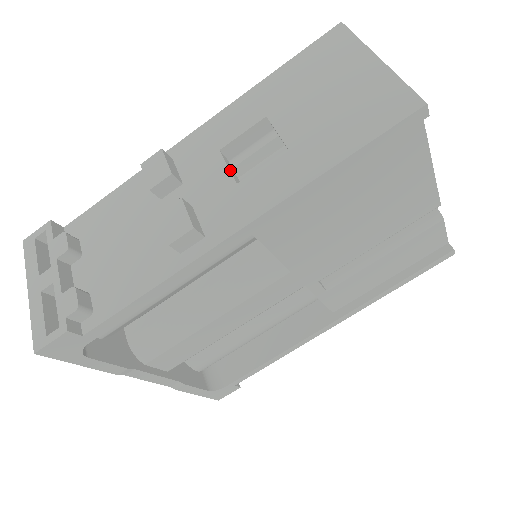
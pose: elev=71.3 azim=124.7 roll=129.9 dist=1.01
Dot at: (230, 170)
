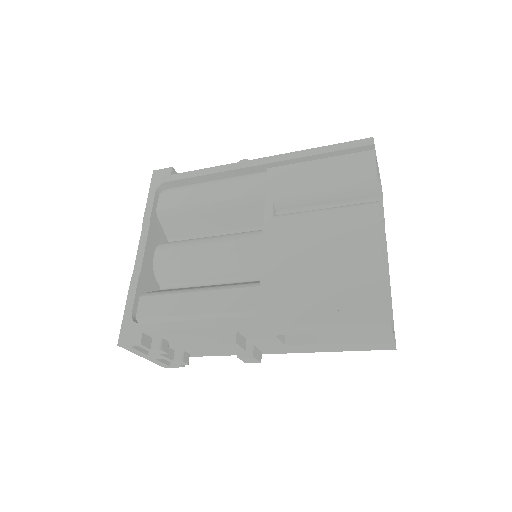
Dot at: (280, 340)
